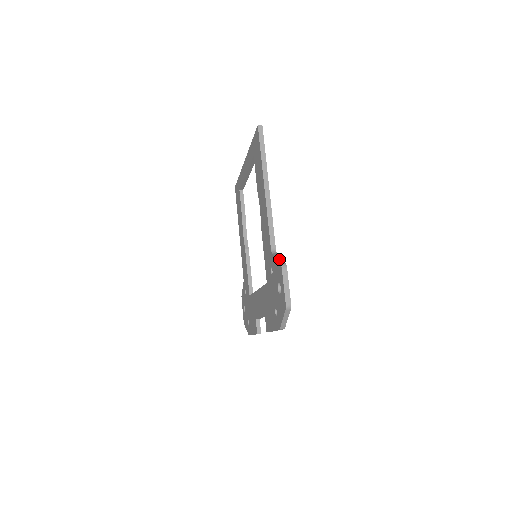
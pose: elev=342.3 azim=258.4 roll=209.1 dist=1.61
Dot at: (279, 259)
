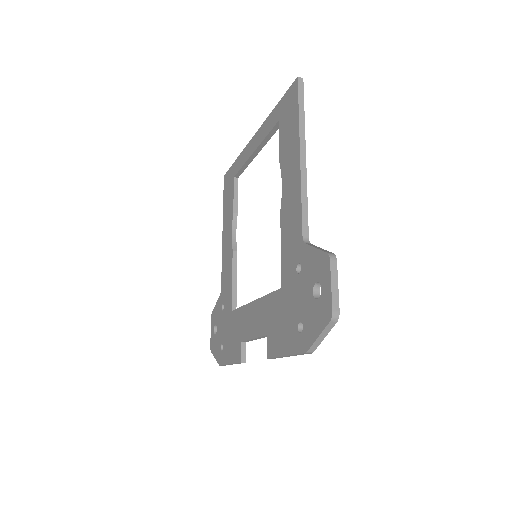
Dot at: (321, 249)
